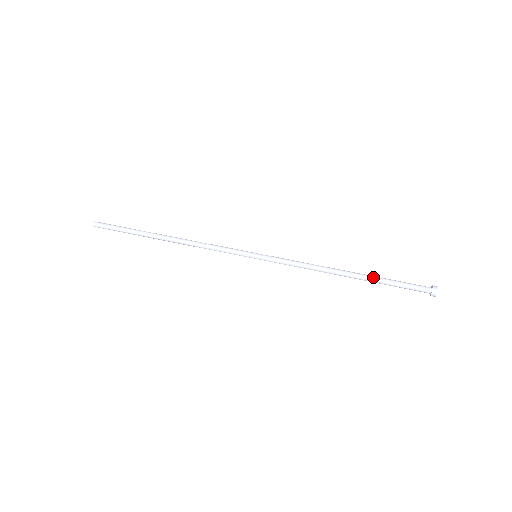
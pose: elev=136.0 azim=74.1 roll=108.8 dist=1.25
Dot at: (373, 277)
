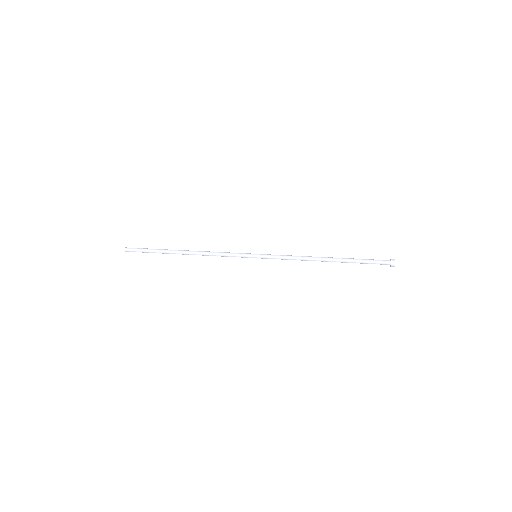
Dot at: (346, 260)
